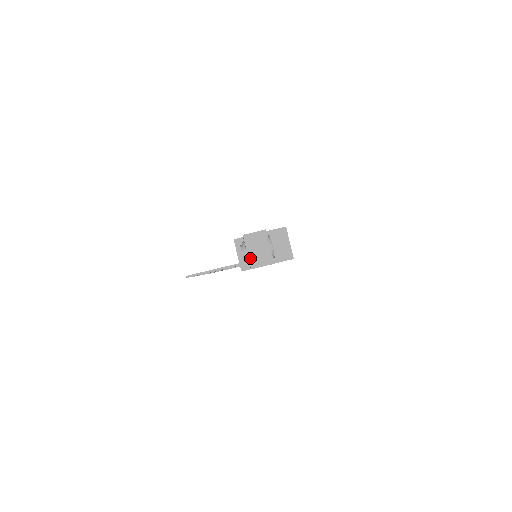
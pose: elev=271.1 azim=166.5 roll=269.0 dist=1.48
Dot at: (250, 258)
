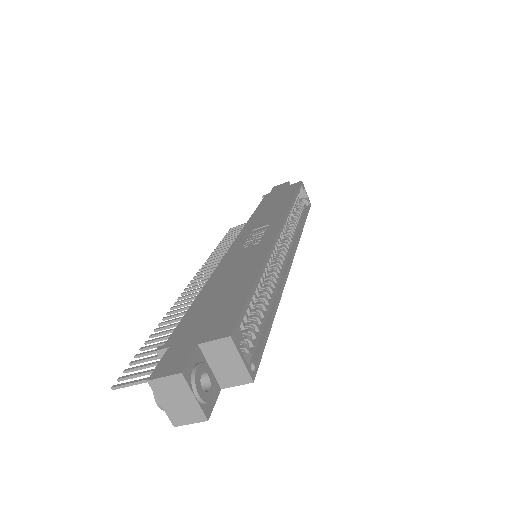
Dot at: (168, 412)
